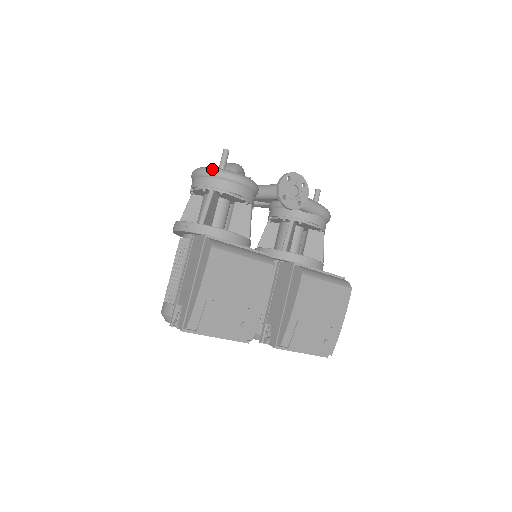
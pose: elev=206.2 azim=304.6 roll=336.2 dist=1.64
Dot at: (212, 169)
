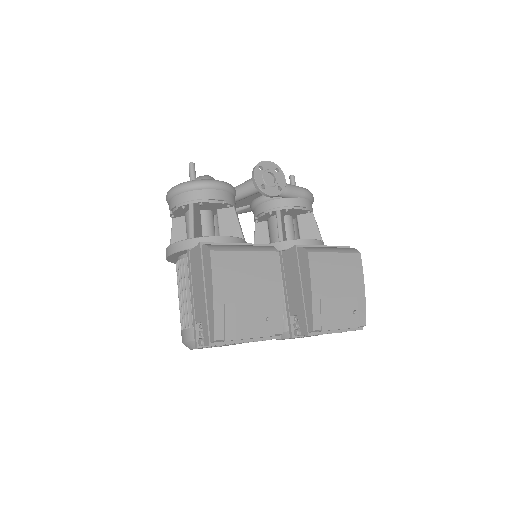
Dot at: (184, 184)
